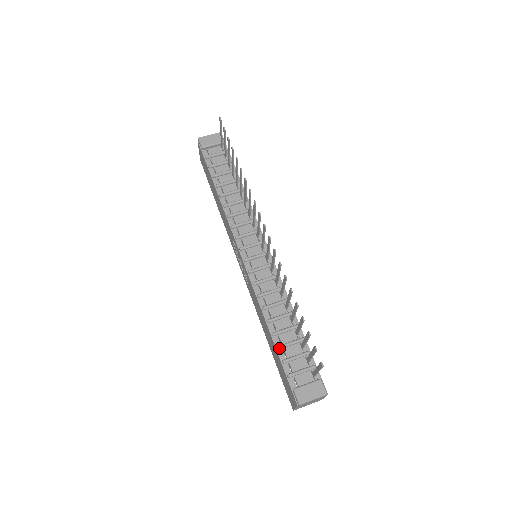
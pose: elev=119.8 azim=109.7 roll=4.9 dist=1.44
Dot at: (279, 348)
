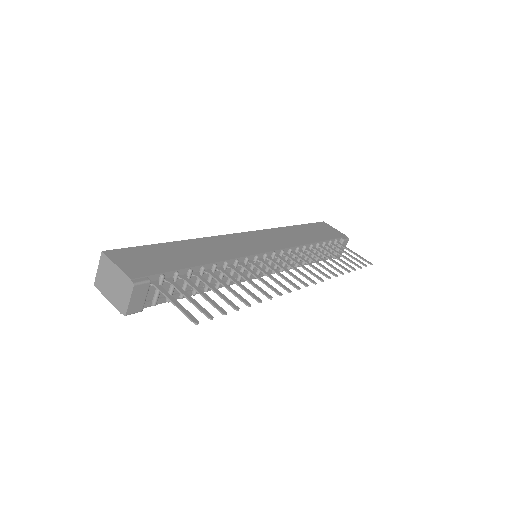
Dot at: occluded
